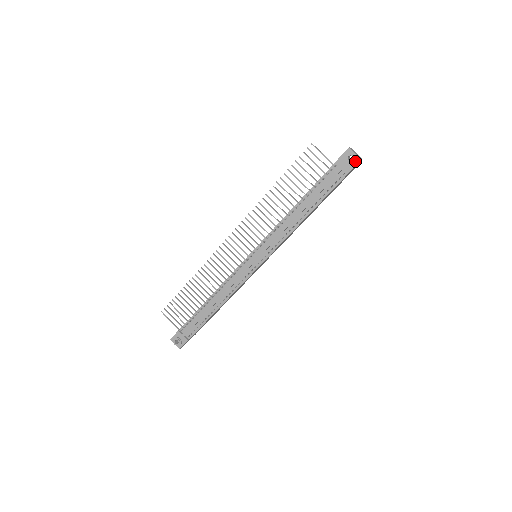
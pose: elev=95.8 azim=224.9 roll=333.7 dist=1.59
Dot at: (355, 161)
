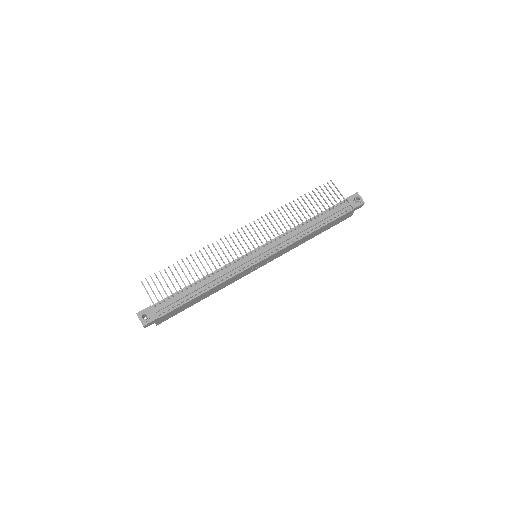
Dot at: (360, 202)
